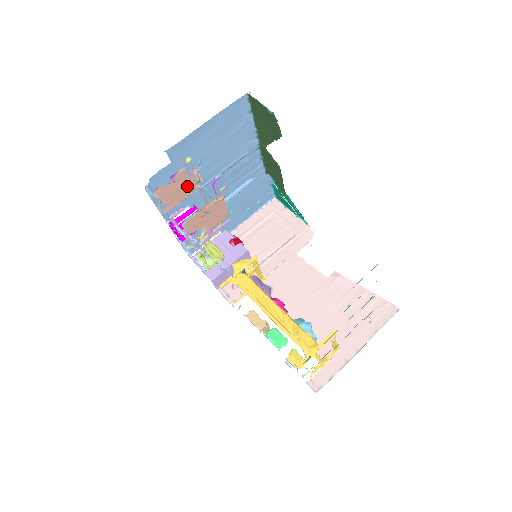
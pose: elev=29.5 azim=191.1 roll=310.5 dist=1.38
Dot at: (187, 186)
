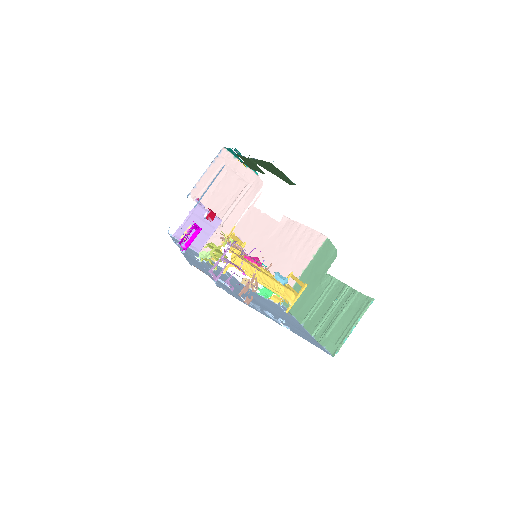
Dot at: occluded
